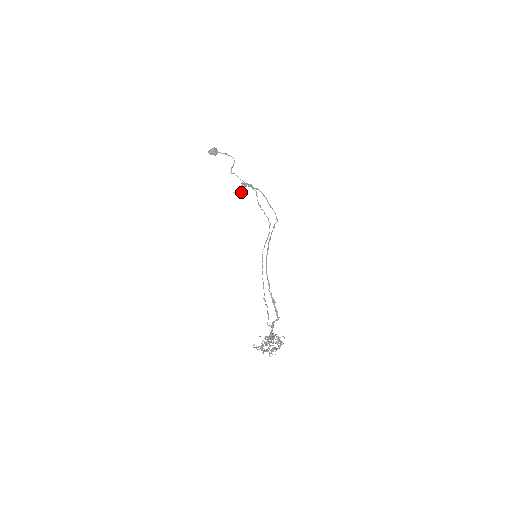
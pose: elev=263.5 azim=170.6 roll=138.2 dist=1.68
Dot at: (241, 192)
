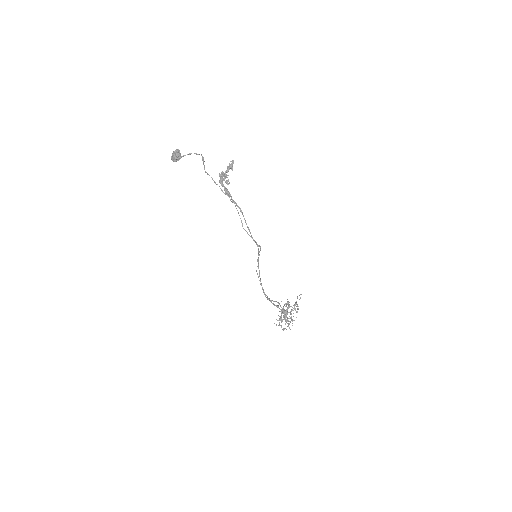
Dot at: occluded
